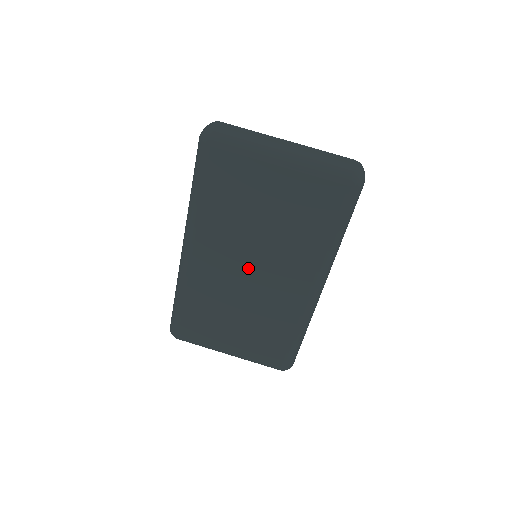
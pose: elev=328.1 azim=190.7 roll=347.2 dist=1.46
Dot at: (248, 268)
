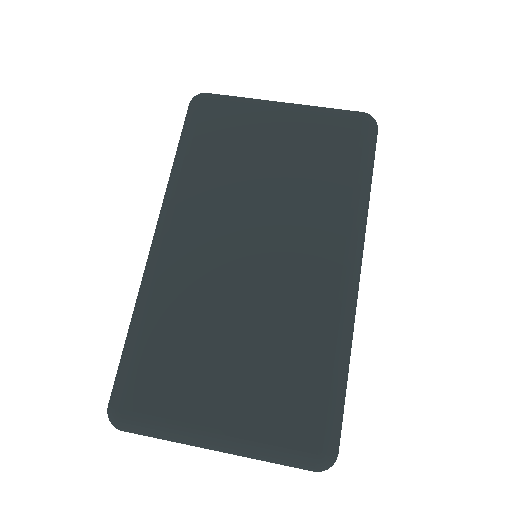
Dot at: (249, 247)
